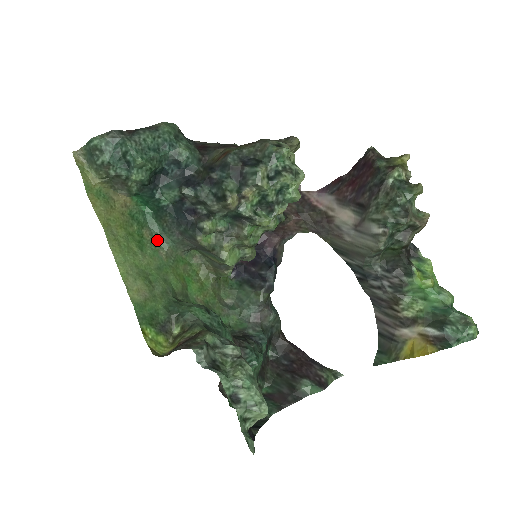
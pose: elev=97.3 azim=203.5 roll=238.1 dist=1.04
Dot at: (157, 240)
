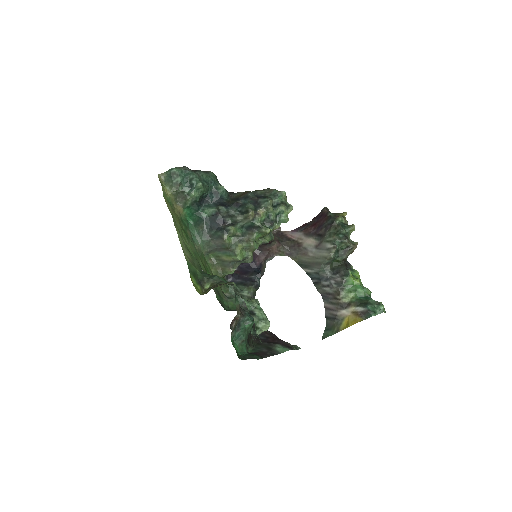
Dot at: (193, 239)
